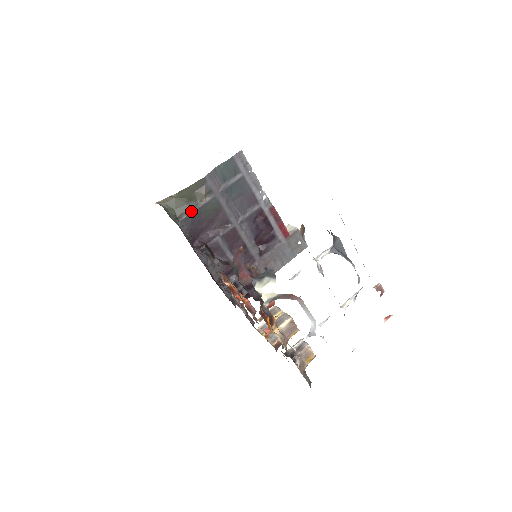
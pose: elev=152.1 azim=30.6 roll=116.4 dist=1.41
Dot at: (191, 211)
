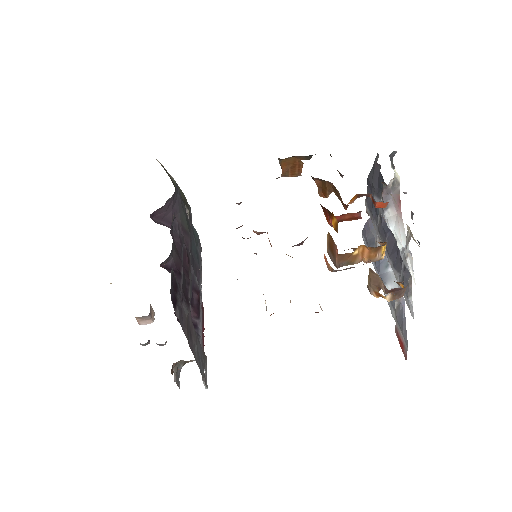
Dot at: (181, 197)
